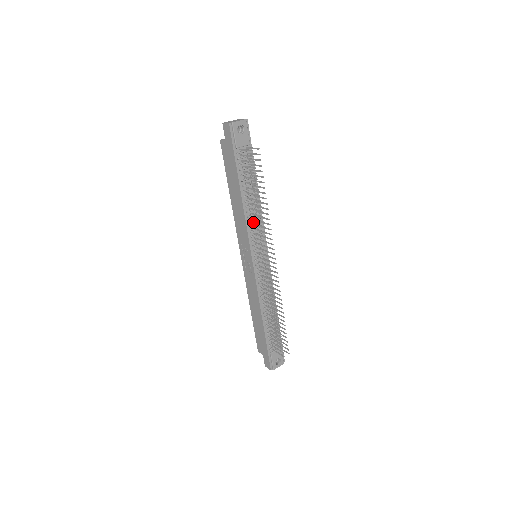
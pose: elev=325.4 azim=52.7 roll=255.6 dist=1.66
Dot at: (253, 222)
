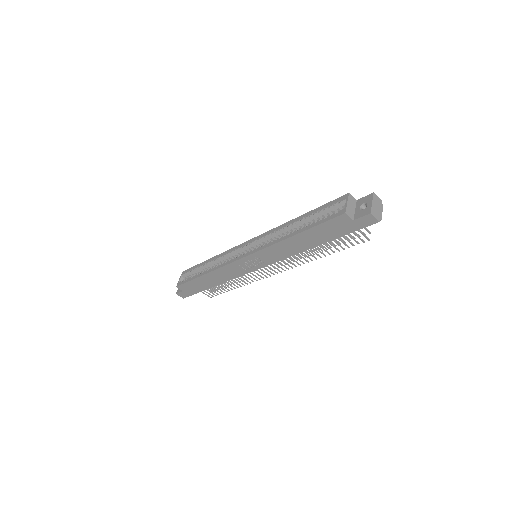
Dot at: occluded
